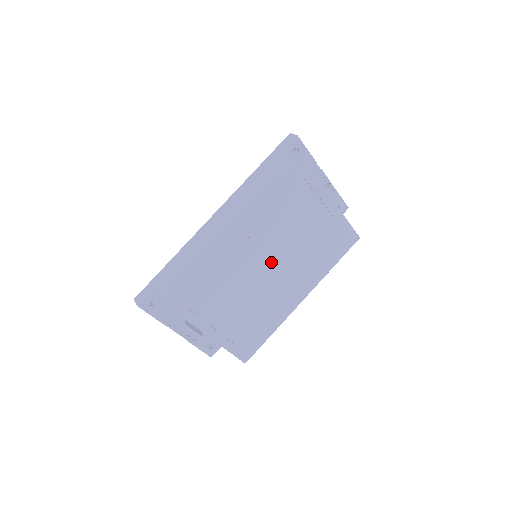
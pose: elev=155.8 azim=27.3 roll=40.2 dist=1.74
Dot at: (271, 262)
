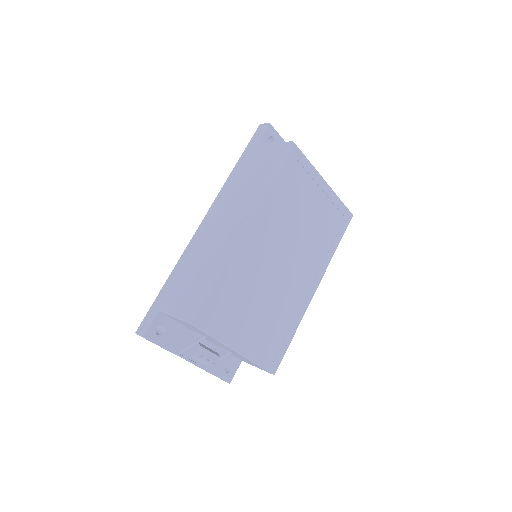
Dot at: (279, 253)
